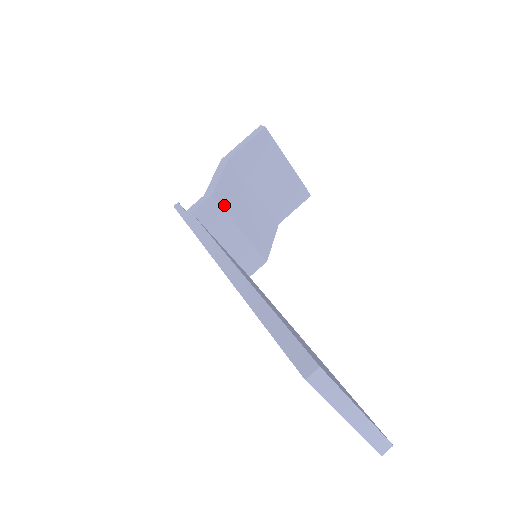
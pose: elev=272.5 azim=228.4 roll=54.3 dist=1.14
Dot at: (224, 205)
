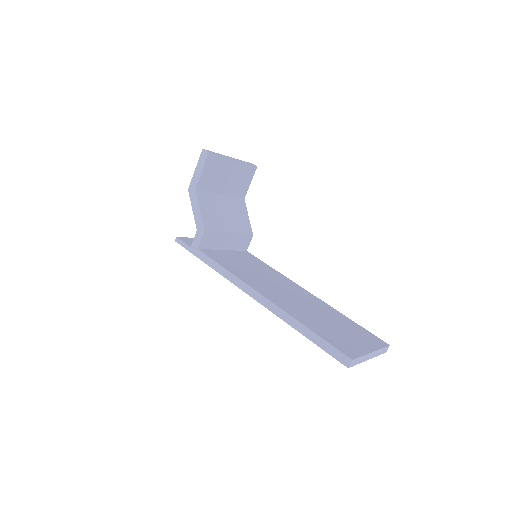
Dot at: (213, 228)
